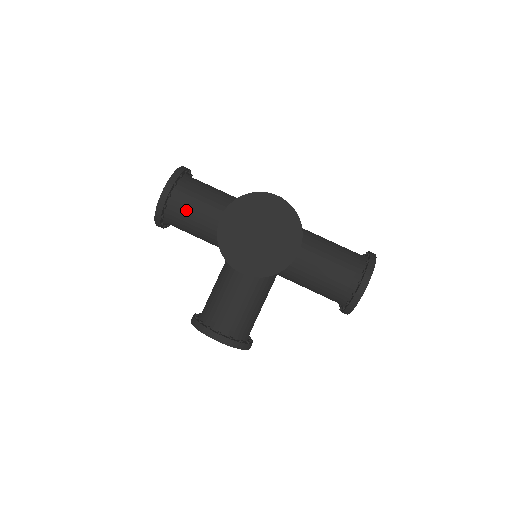
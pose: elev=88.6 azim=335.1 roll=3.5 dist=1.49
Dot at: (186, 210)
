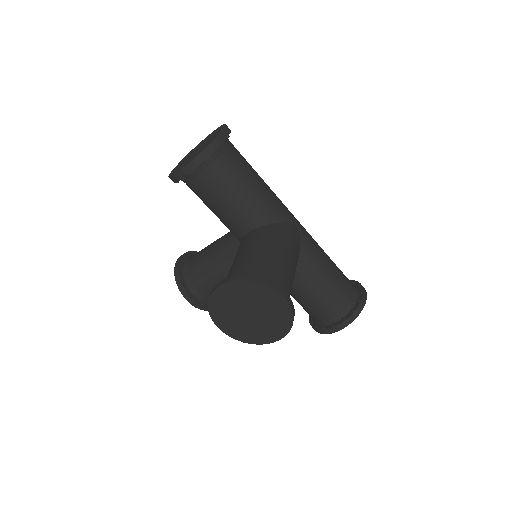
Dot at: (204, 191)
